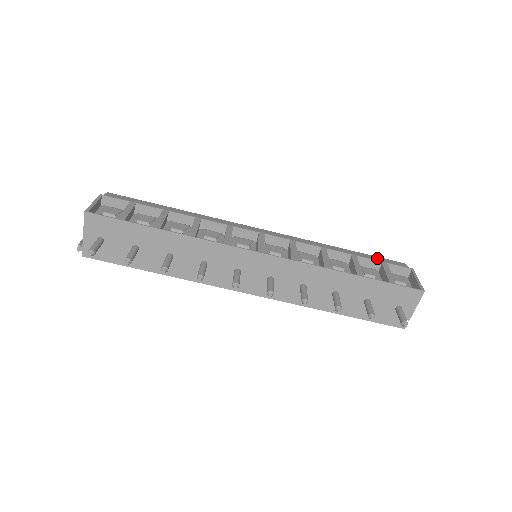
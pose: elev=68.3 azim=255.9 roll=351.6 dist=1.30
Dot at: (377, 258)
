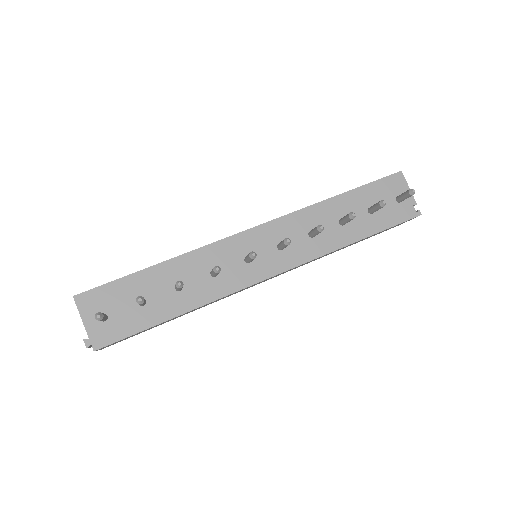
Dot at: occluded
